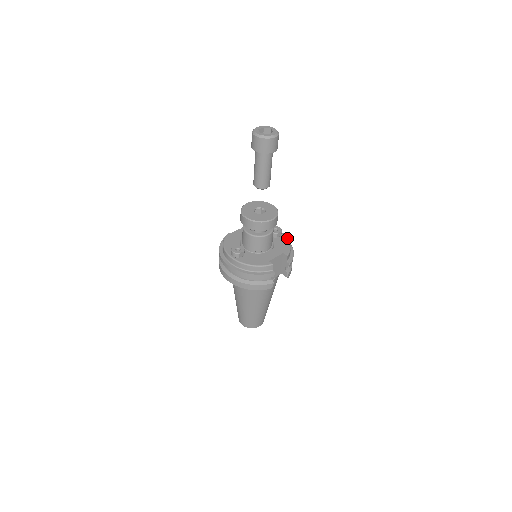
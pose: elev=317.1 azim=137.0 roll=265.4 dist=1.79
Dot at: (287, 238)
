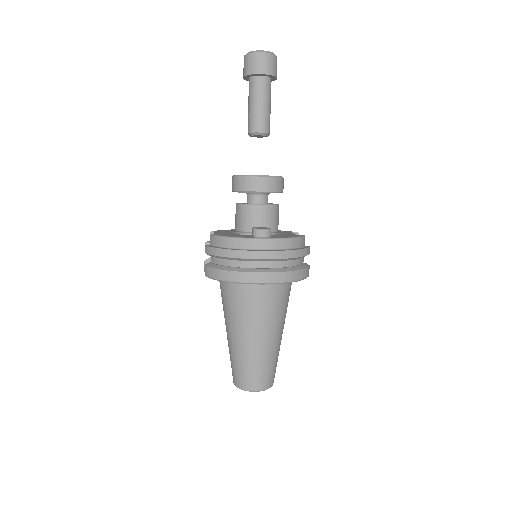
Dot at: occluded
